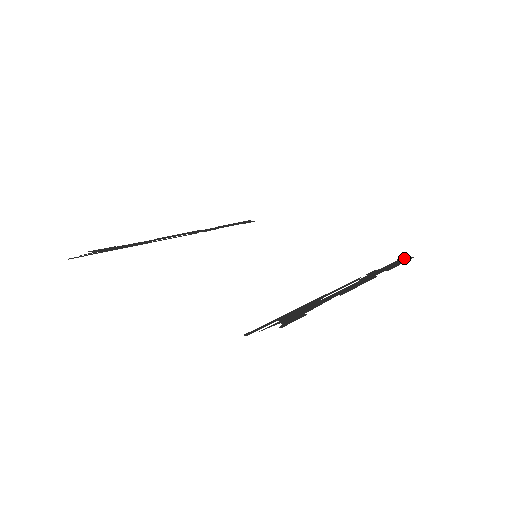
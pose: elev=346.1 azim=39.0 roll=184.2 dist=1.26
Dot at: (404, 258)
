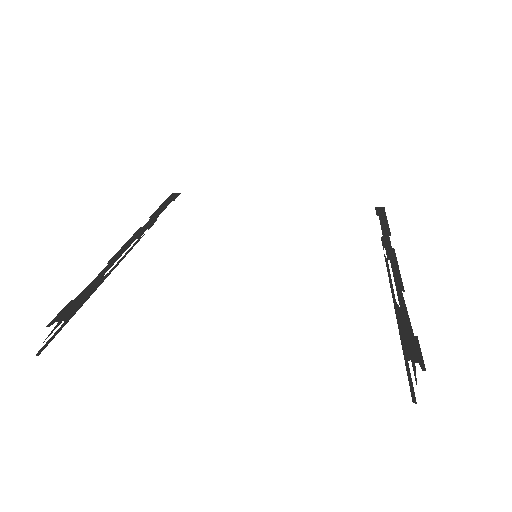
Dot at: (380, 211)
